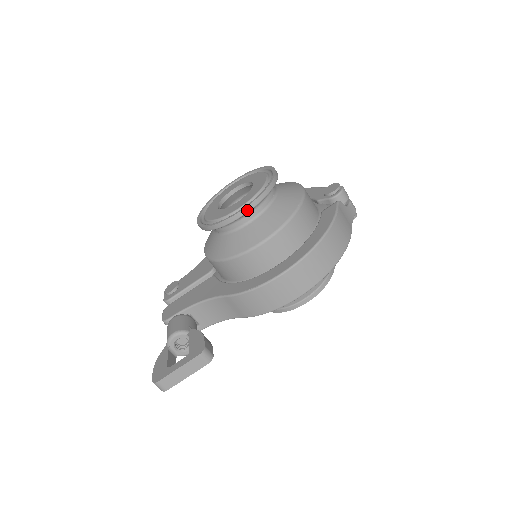
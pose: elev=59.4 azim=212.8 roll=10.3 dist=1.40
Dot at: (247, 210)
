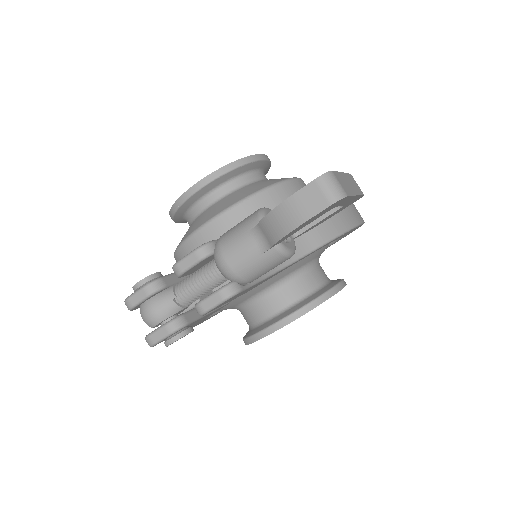
Dot at: (267, 158)
